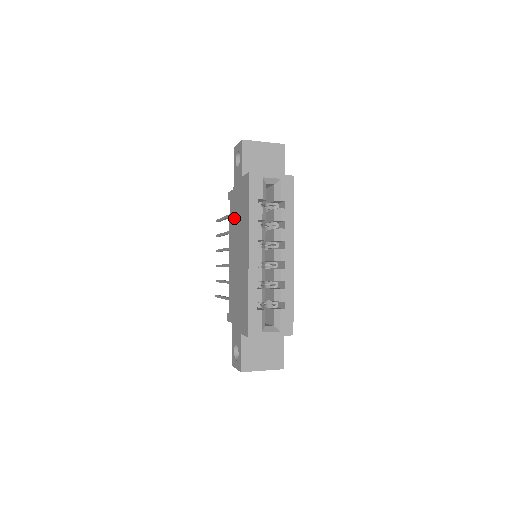
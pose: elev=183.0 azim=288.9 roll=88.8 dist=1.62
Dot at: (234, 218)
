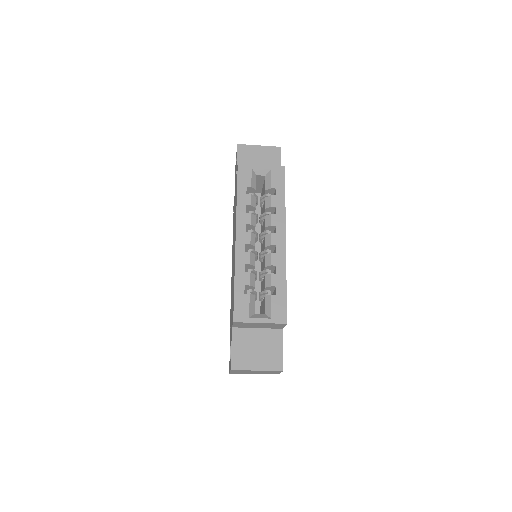
Dot at: occluded
